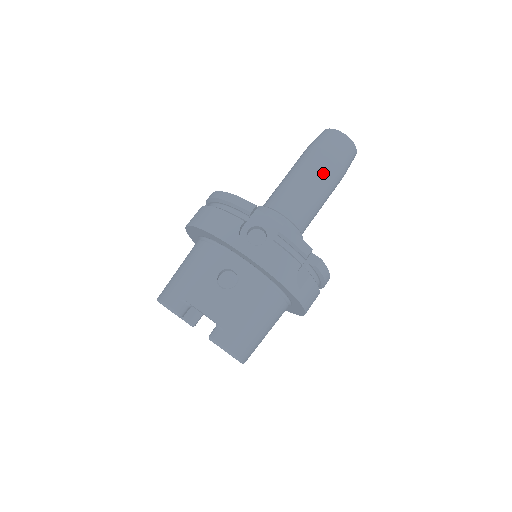
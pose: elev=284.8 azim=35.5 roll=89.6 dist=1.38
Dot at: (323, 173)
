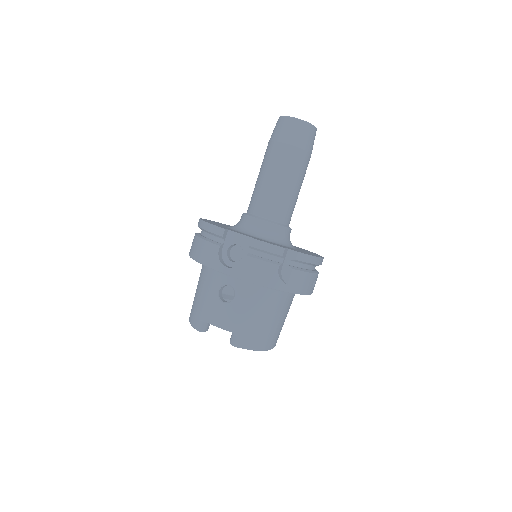
Dot at: (285, 165)
